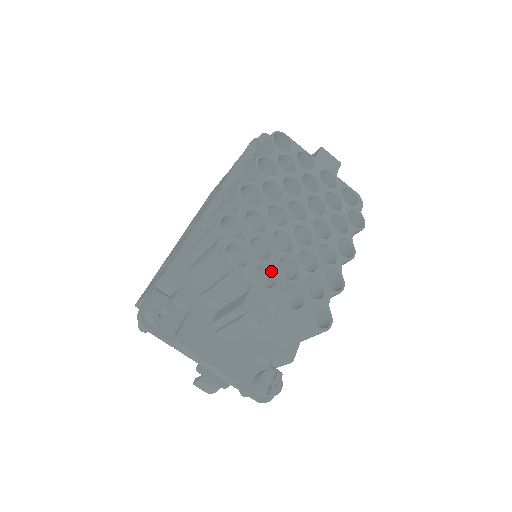
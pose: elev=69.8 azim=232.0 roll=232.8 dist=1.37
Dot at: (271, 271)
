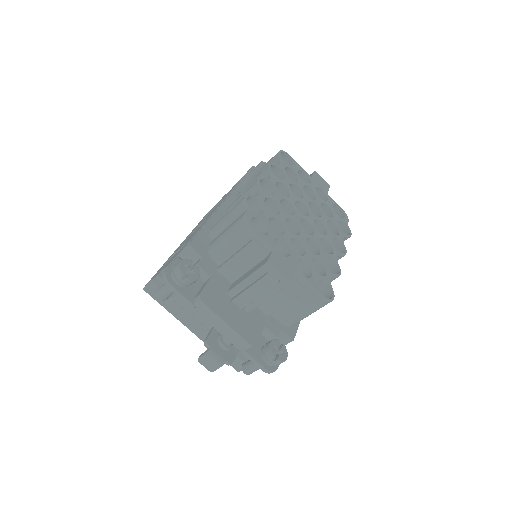
Dot at: (285, 246)
